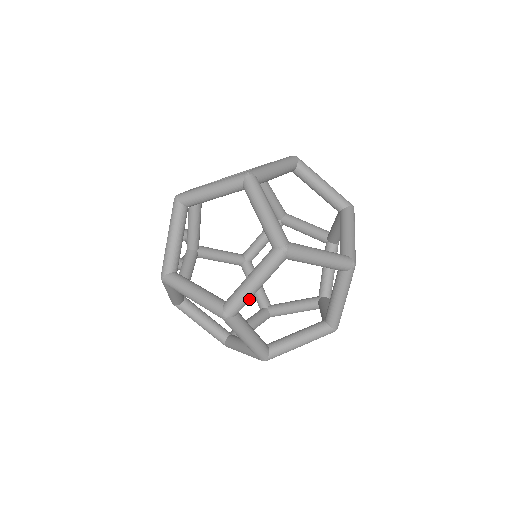
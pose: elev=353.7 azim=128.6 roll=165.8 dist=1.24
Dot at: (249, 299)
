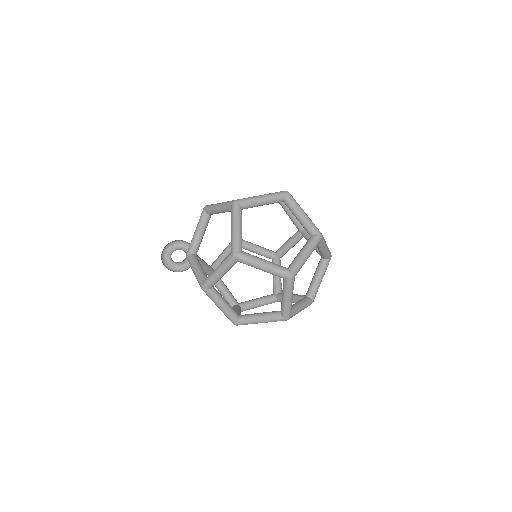
Dot at: occluded
